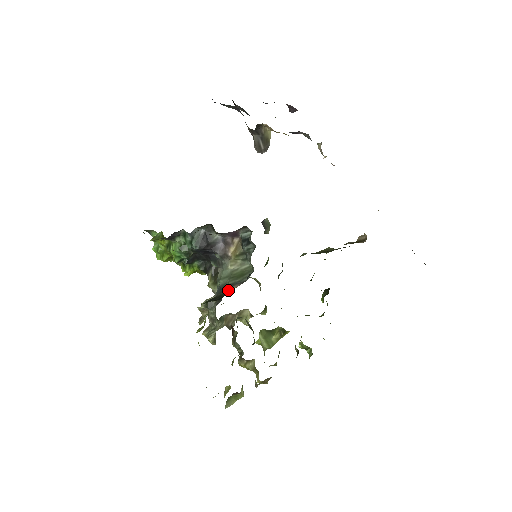
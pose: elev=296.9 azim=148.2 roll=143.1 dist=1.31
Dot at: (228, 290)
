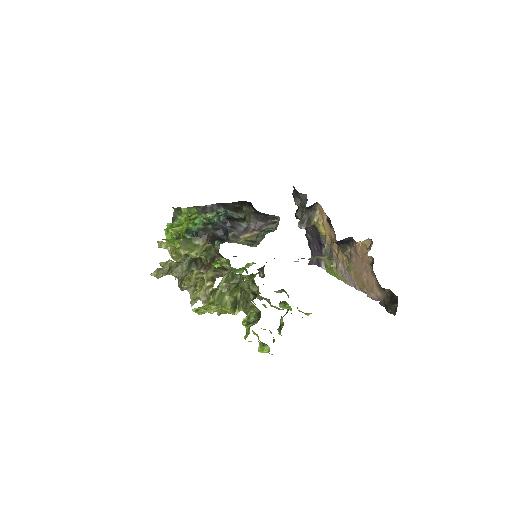
Dot at: occluded
